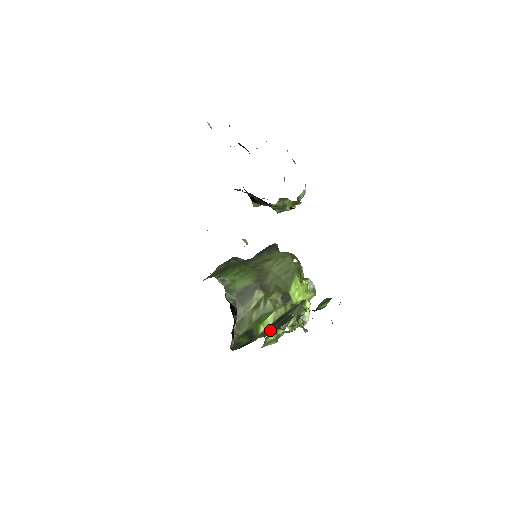
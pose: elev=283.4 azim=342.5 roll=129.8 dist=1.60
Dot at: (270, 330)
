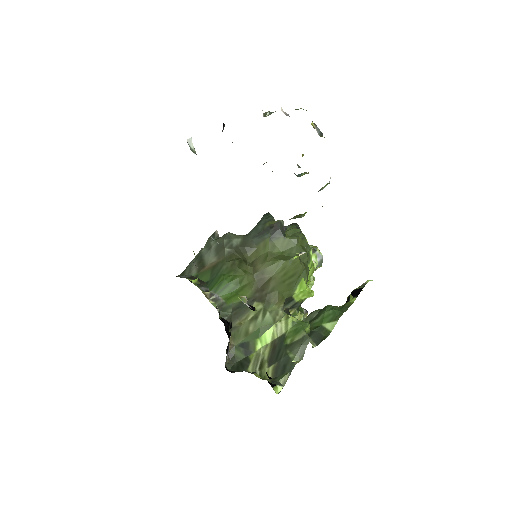
Dot at: (268, 370)
